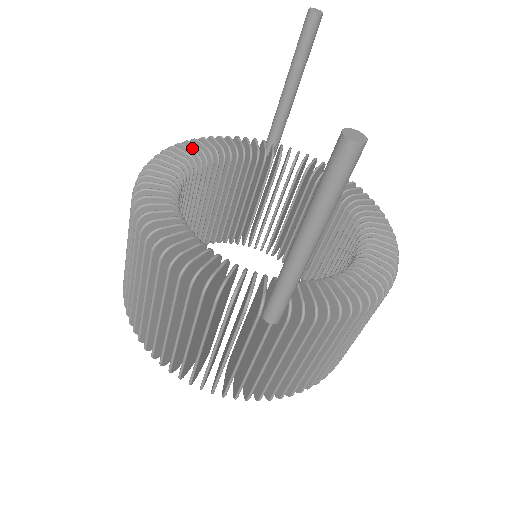
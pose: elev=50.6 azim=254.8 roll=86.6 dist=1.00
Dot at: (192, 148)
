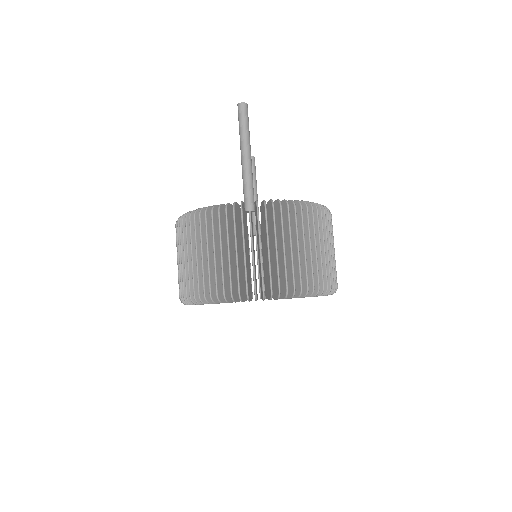
Dot at: occluded
